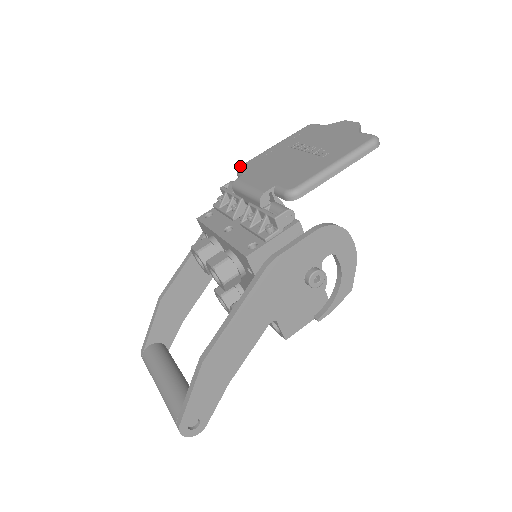
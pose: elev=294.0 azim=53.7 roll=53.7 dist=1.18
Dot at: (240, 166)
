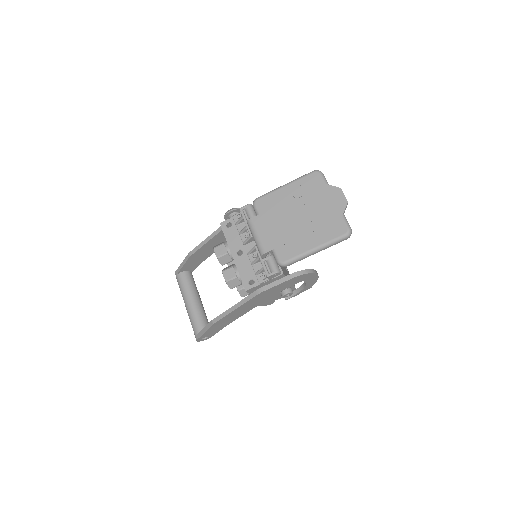
Dot at: (256, 200)
